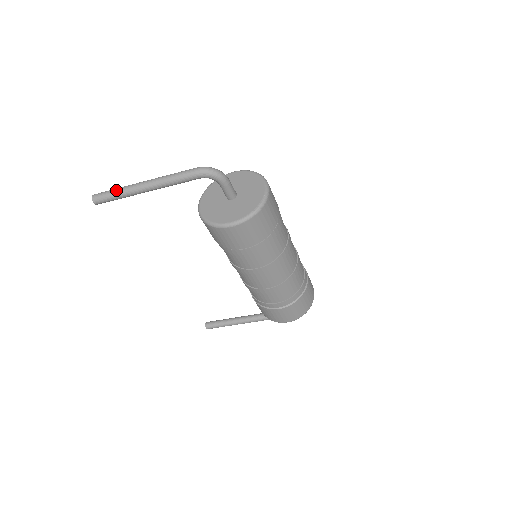
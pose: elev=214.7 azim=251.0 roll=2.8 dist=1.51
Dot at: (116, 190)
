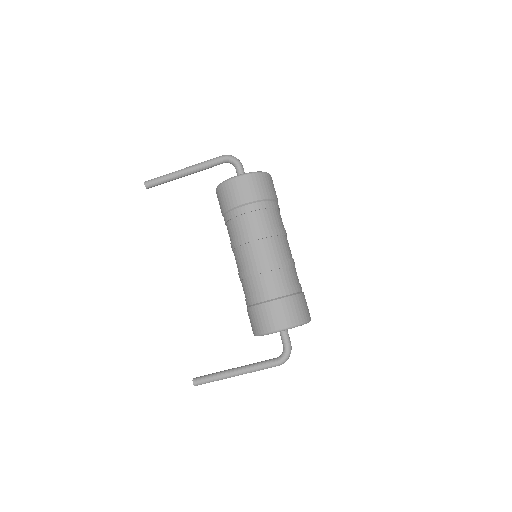
Dot at: (163, 175)
